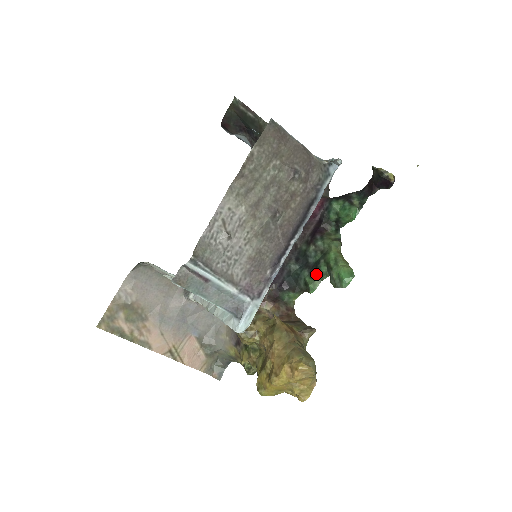
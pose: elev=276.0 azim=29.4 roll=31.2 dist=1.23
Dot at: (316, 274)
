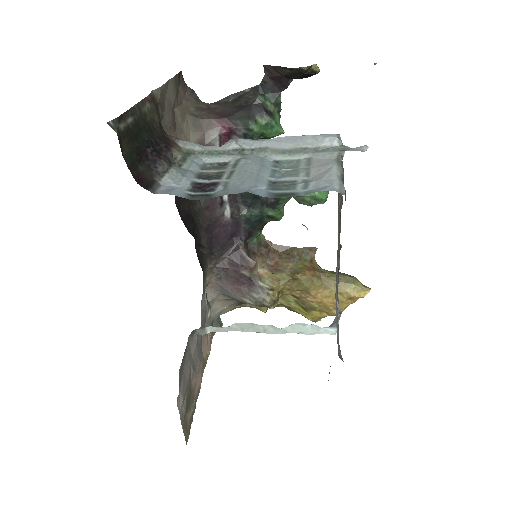
Dot at: (278, 205)
